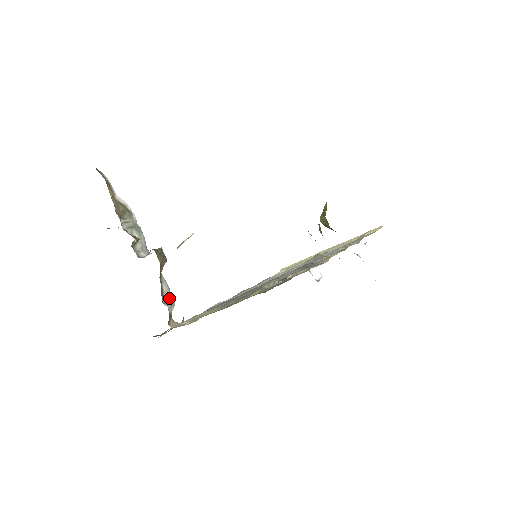
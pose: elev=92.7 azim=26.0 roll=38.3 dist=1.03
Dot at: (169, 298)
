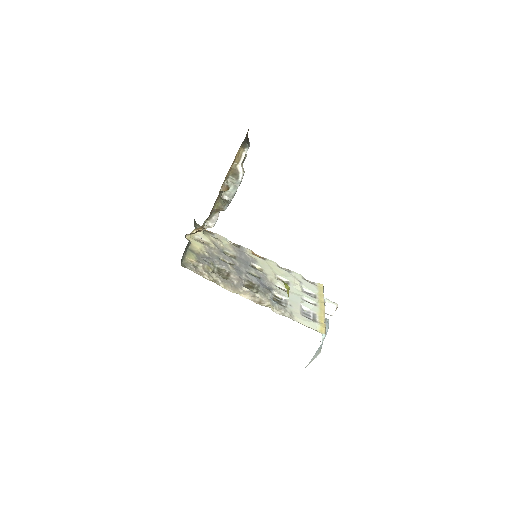
Dot at: (212, 223)
